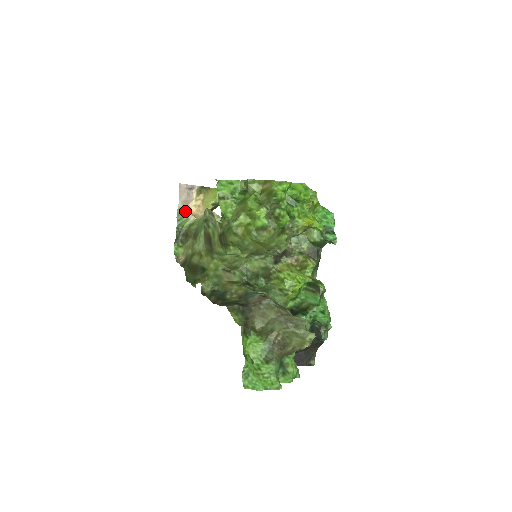
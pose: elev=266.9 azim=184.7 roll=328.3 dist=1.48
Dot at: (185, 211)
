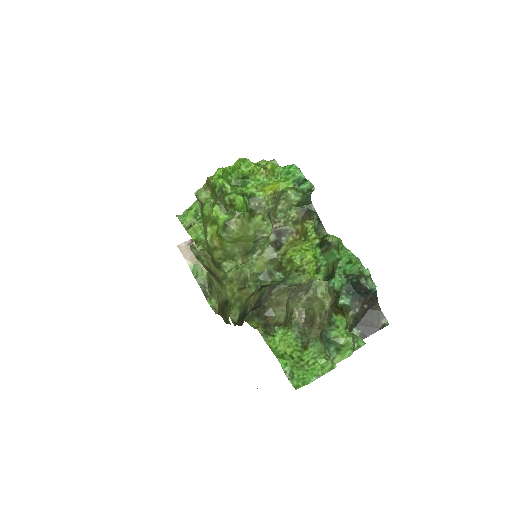
Dot at: (196, 265)
